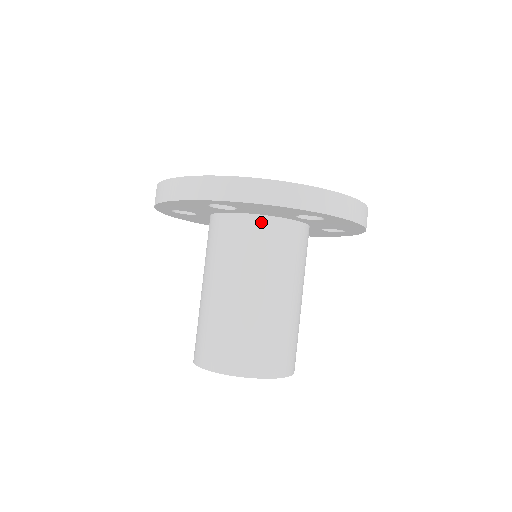
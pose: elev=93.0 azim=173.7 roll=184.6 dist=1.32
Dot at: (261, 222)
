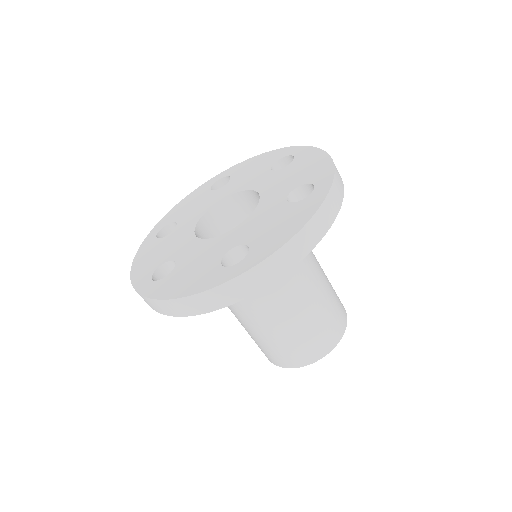
Dot at: occluded
